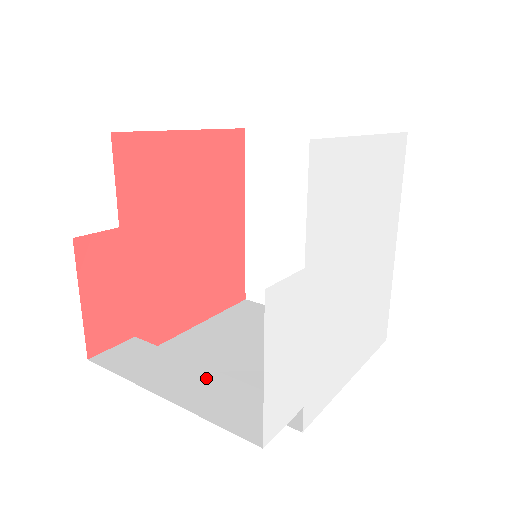
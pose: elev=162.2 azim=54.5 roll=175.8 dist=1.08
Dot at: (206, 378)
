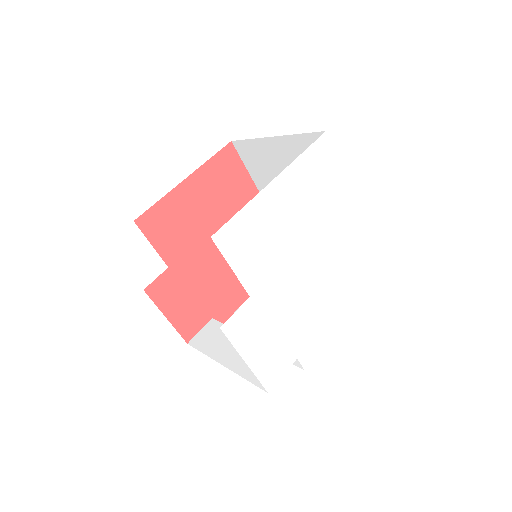
Dot at: occluded
